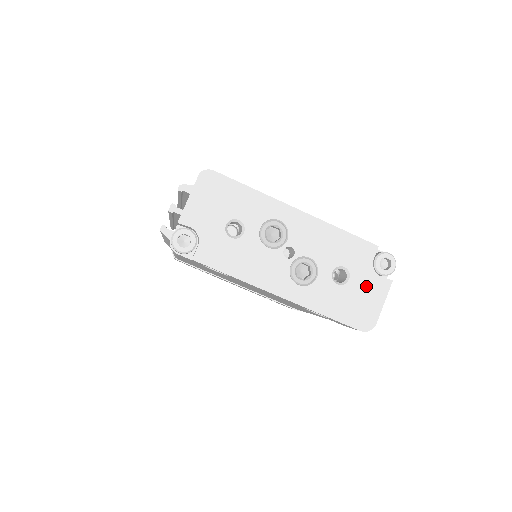
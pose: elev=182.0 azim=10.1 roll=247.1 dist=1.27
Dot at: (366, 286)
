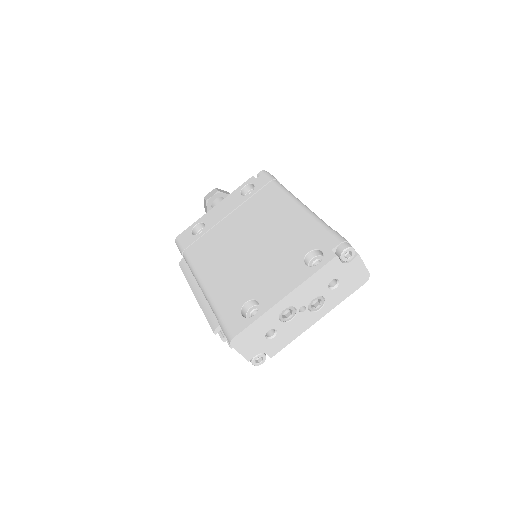
Dot at: (349, 272)
